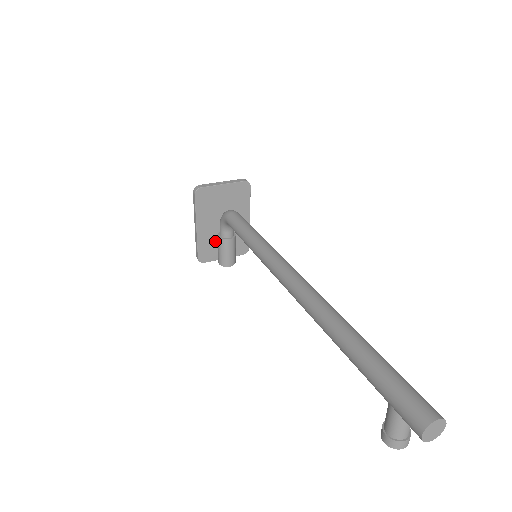
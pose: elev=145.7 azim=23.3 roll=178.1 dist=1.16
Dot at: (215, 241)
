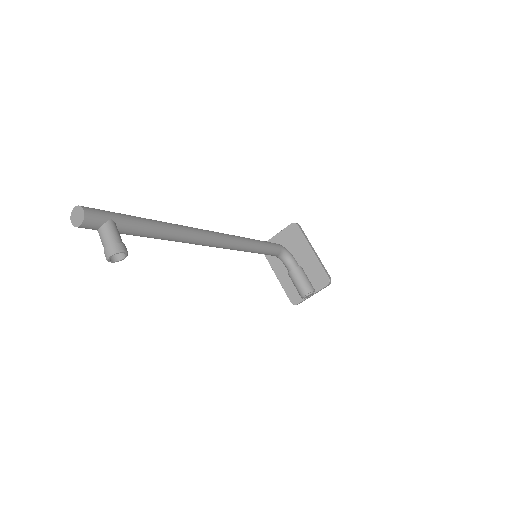
Dot at: occluded
